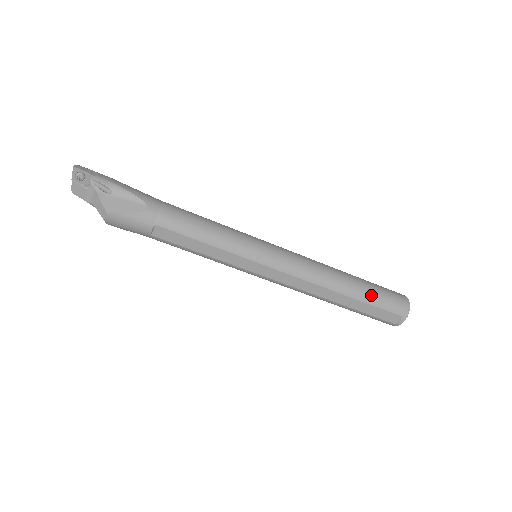
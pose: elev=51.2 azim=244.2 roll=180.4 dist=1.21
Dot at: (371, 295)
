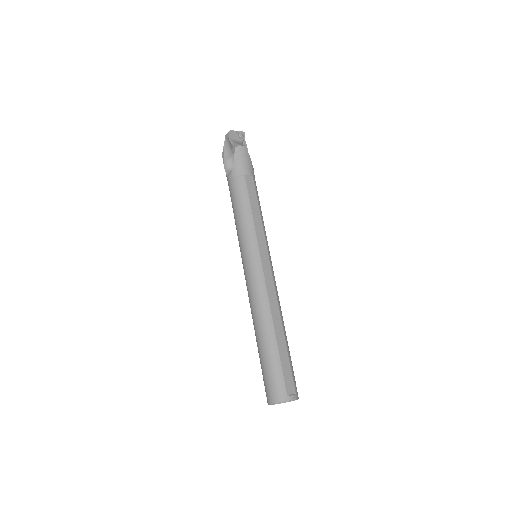
Dot at: occluded
